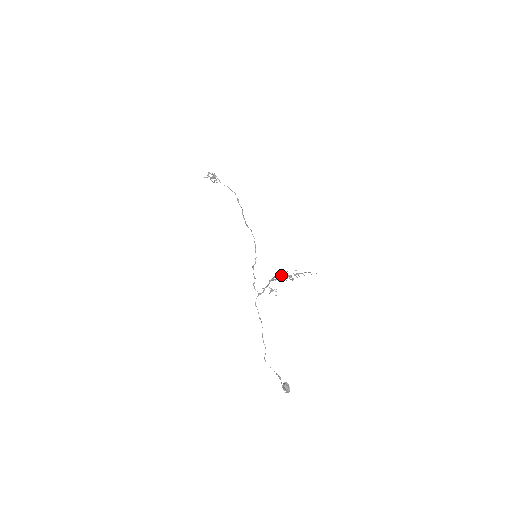
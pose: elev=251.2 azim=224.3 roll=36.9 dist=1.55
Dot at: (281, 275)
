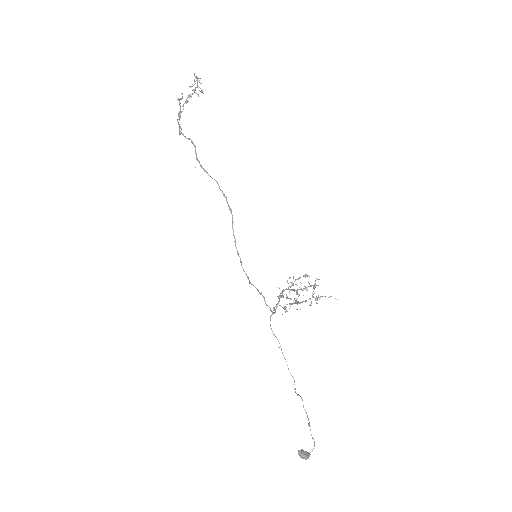
Dot at: occluded
